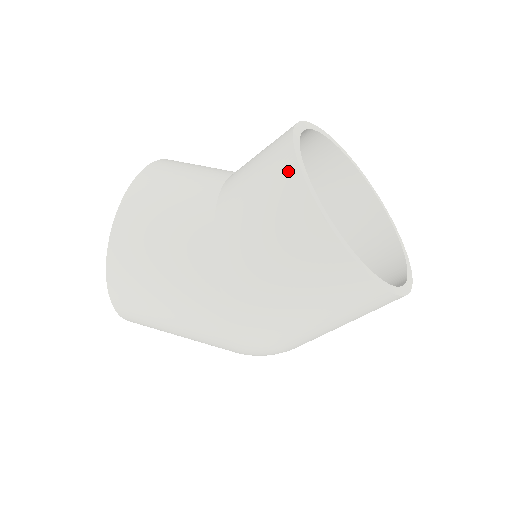
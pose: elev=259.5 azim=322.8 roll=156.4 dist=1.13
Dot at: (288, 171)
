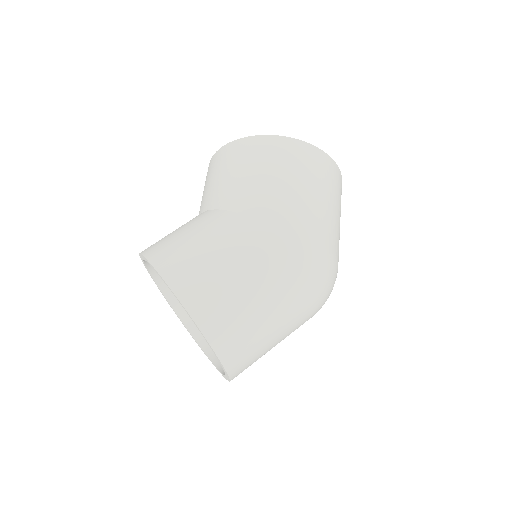
Dot at: (224, 151)
